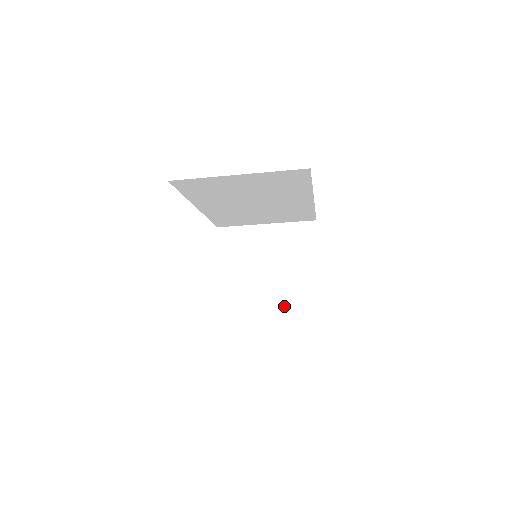
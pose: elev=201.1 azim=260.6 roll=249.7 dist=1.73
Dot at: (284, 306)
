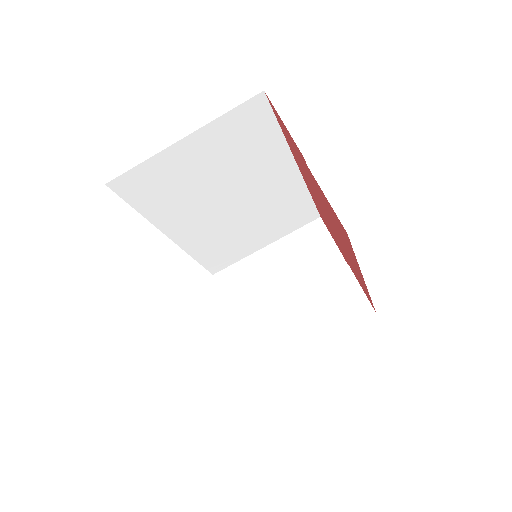
Dot at: (324, 323)
